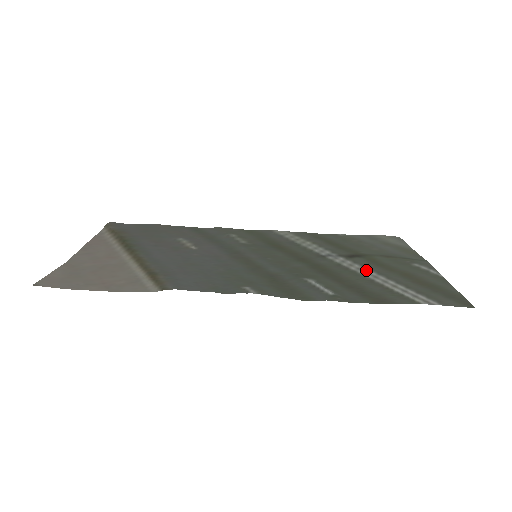
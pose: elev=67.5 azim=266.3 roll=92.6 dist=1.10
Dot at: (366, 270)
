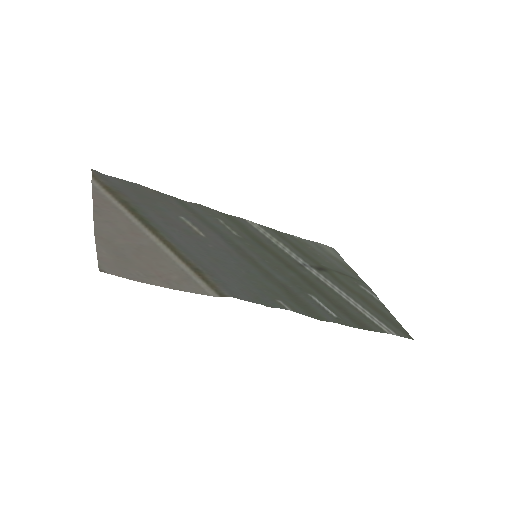
Dot at: (338, 289)
